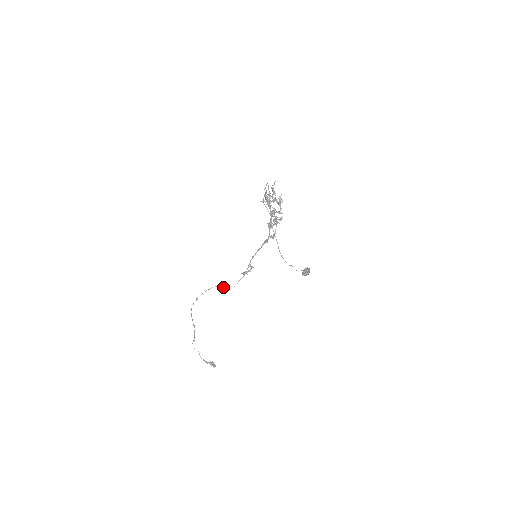
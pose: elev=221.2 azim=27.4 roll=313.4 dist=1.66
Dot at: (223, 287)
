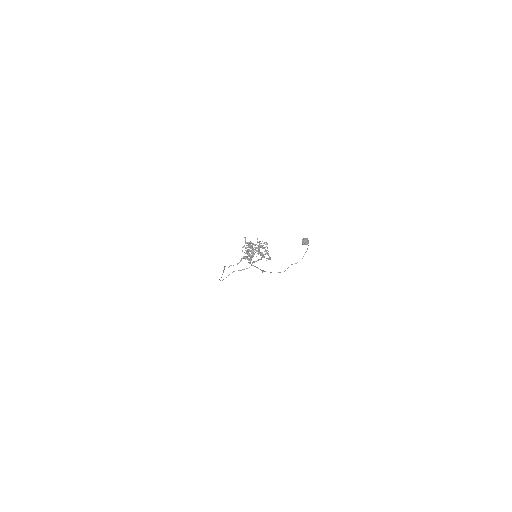
Dot at: occluded
